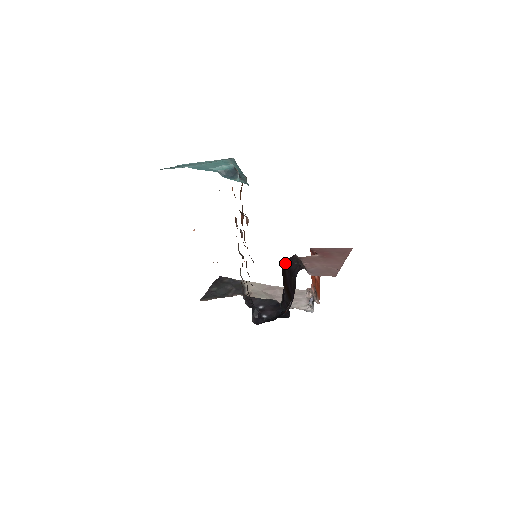
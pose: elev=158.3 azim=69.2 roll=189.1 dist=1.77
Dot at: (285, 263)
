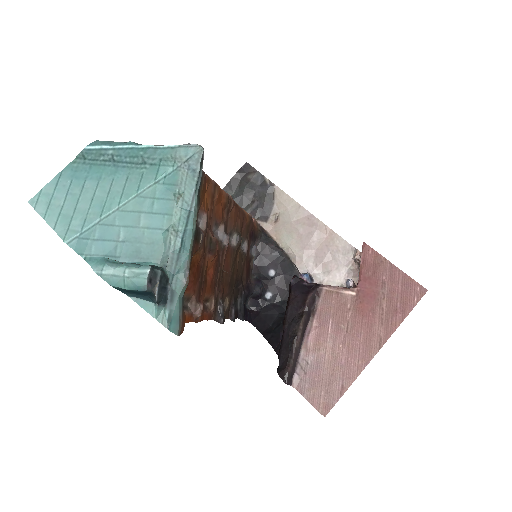
Dot at: (289, 301)
